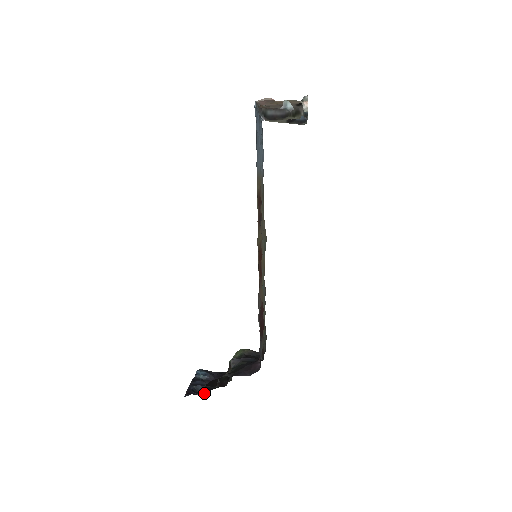
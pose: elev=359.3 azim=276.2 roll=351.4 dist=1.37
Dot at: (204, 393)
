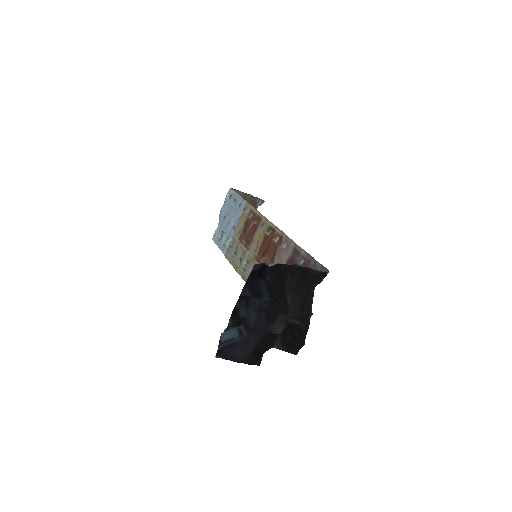
Dot at: (270, 294)
